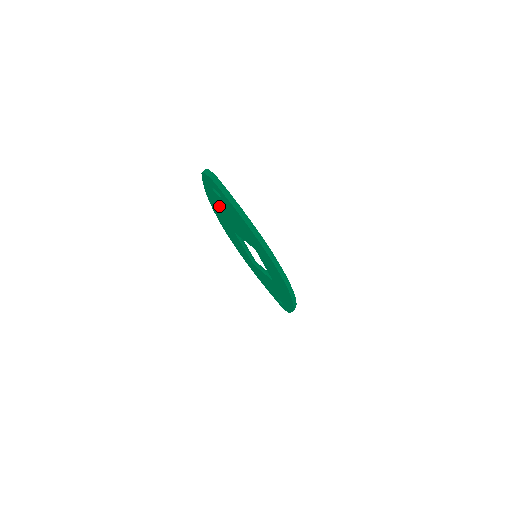
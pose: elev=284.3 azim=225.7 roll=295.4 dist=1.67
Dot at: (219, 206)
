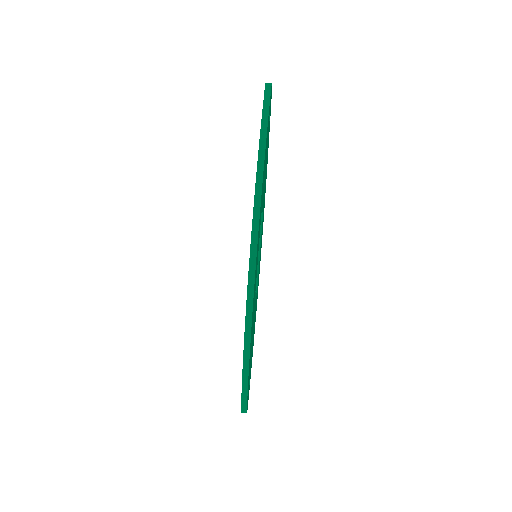
Dot at: occluded
